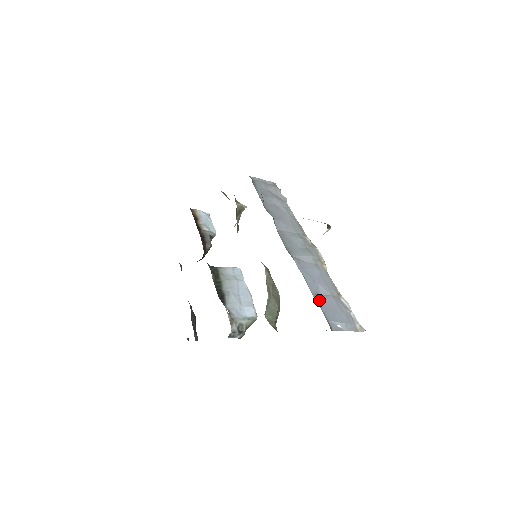
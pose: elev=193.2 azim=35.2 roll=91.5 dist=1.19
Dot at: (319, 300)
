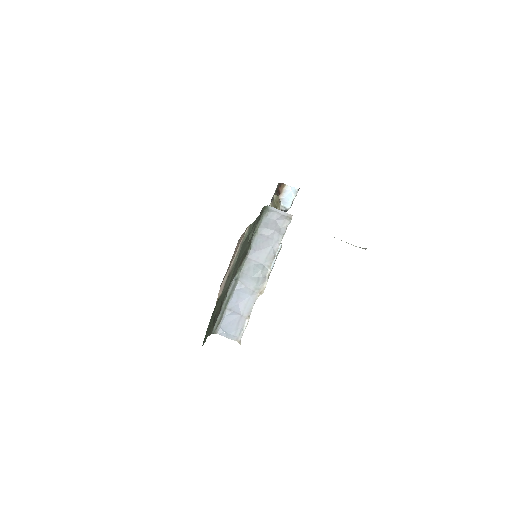
Dot at: (228, 314)
